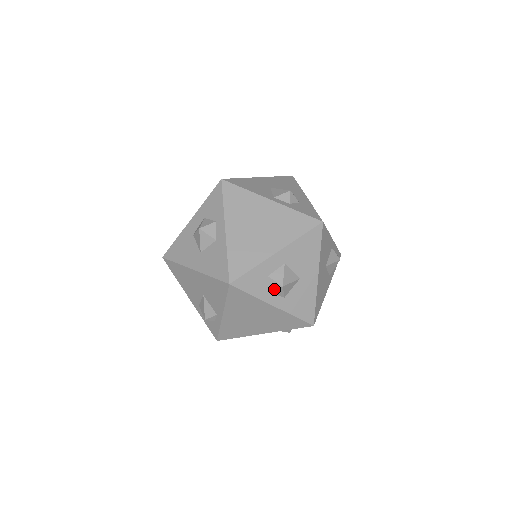
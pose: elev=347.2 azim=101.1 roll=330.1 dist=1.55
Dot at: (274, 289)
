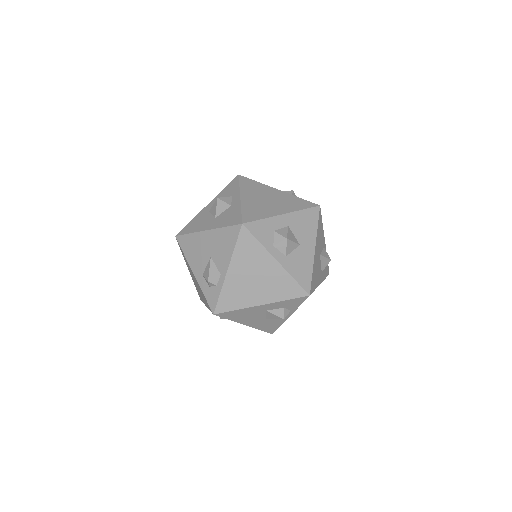
Dot at: (279, 242)
